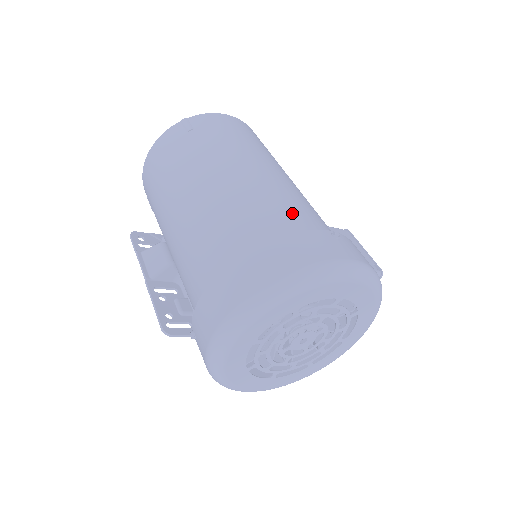
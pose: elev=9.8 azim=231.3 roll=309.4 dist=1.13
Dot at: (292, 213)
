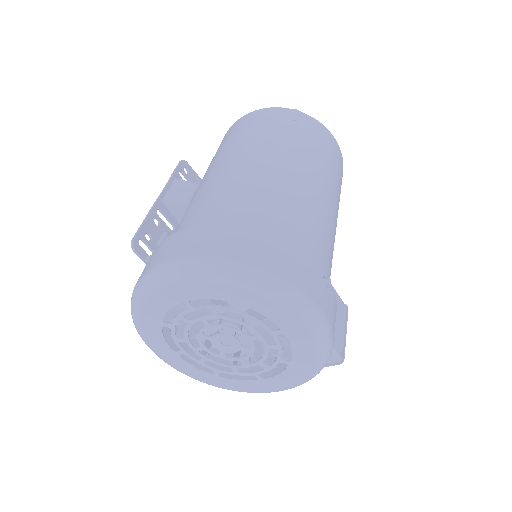
Dot at: (310, 237)
